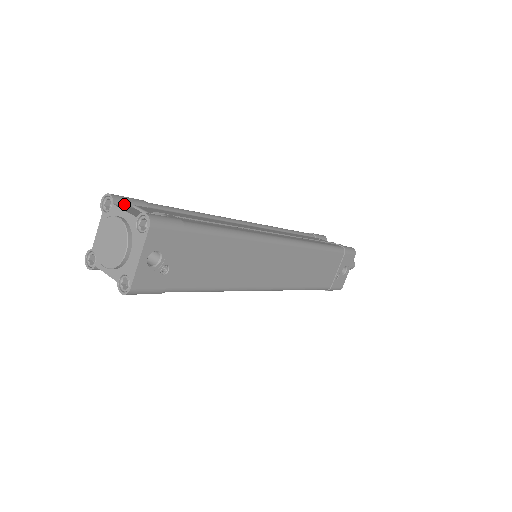
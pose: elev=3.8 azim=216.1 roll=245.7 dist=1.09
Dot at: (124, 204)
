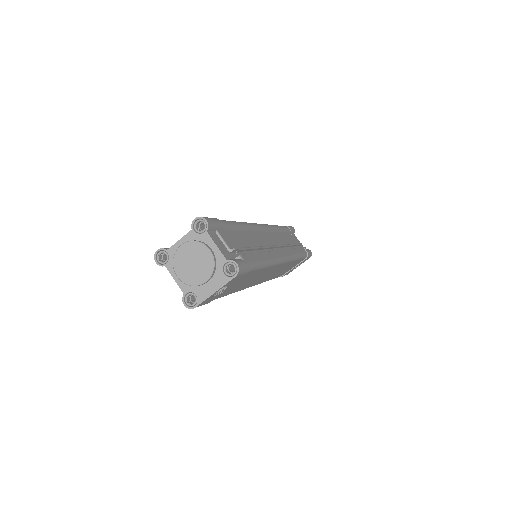
Dot at: (212, 230)
